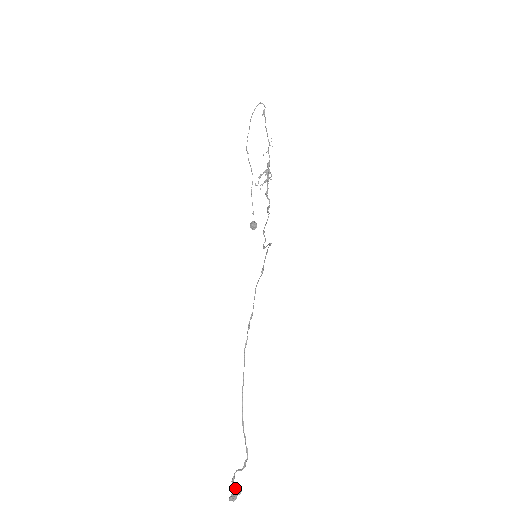
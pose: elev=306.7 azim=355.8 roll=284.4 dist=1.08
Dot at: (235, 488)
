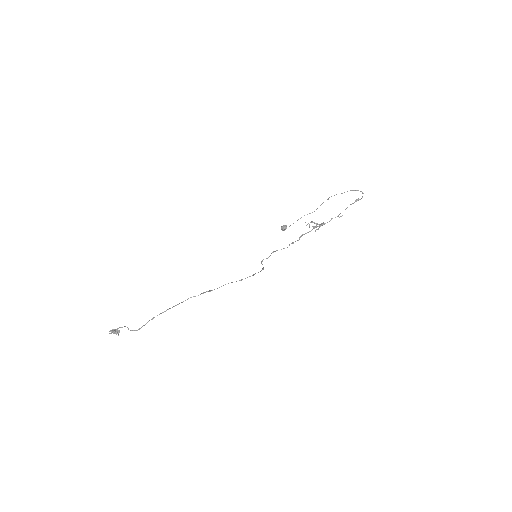
Dot at: (118, 331)
